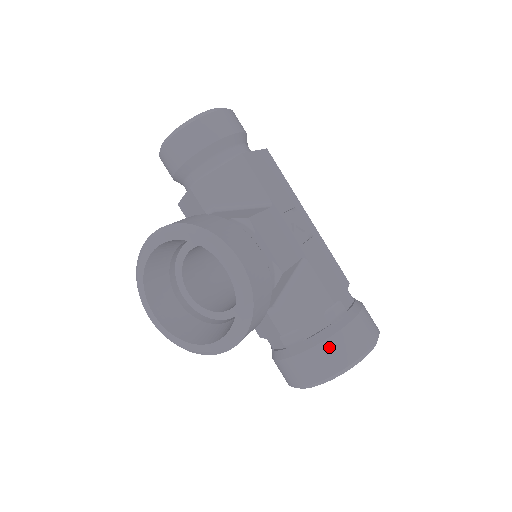
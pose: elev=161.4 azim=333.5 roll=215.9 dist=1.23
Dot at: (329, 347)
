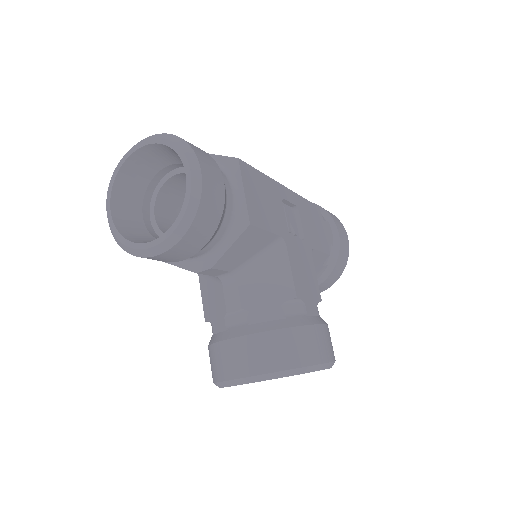
Dot at: (328, 280)
